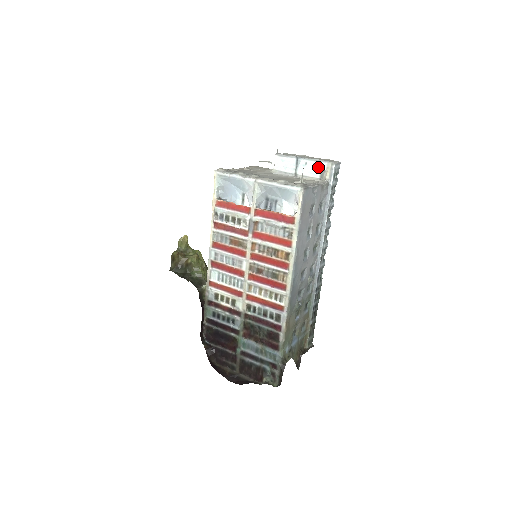
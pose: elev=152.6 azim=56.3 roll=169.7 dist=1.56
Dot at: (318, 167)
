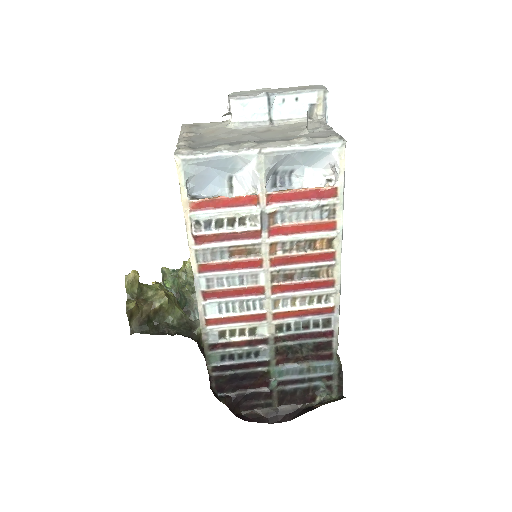
Dot at: (303, 101)
